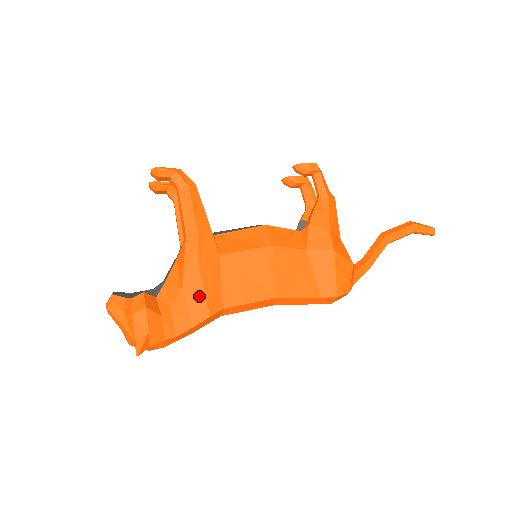
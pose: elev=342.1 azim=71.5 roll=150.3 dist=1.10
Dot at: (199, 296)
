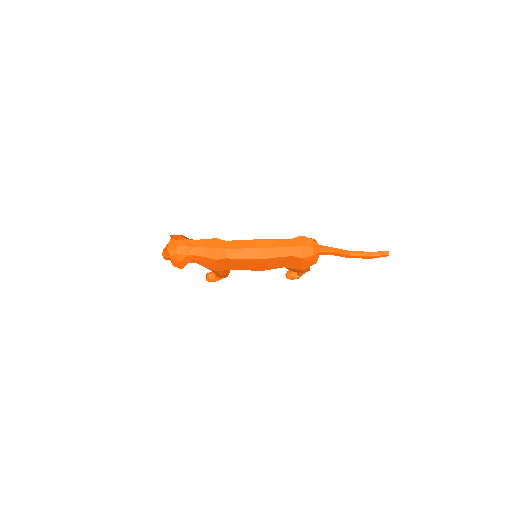
Dot at: occluded
